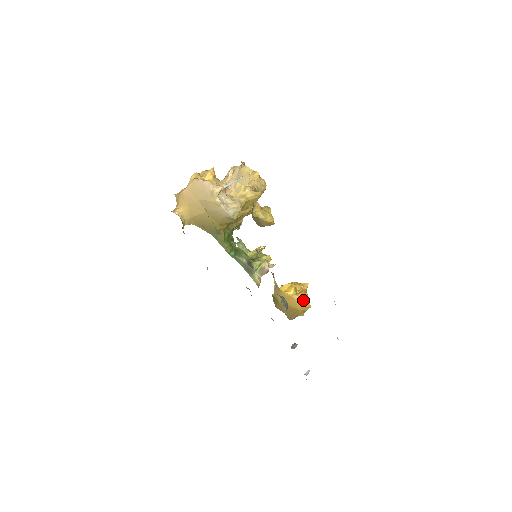
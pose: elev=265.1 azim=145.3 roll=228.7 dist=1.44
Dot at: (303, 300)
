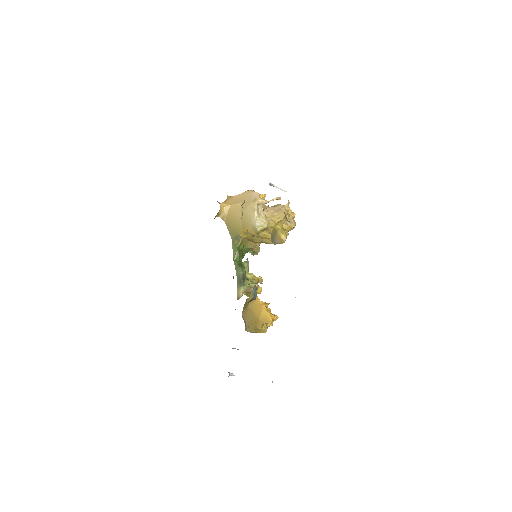
Dot at: (268, 313)
